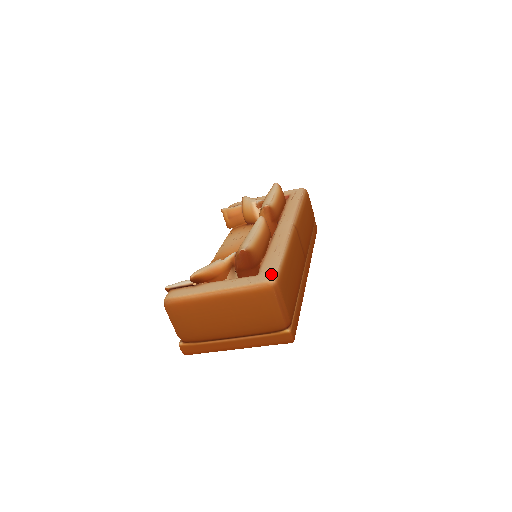
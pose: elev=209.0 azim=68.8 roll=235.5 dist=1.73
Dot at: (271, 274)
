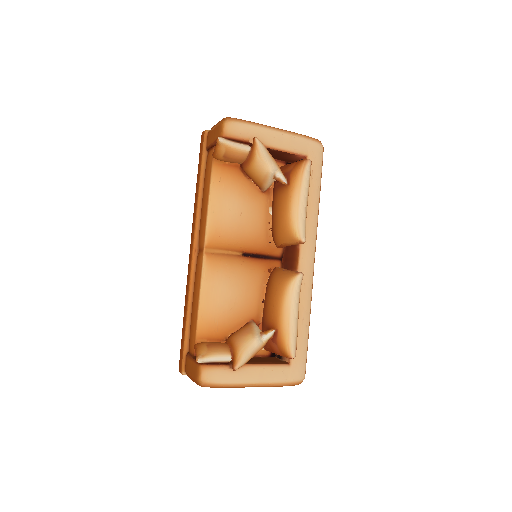
Dot at: (303, 370)
